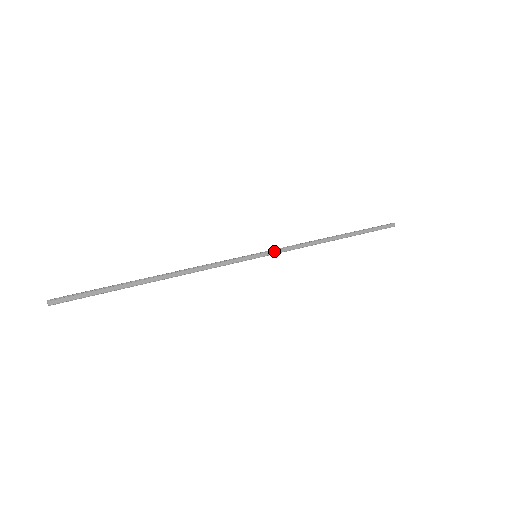
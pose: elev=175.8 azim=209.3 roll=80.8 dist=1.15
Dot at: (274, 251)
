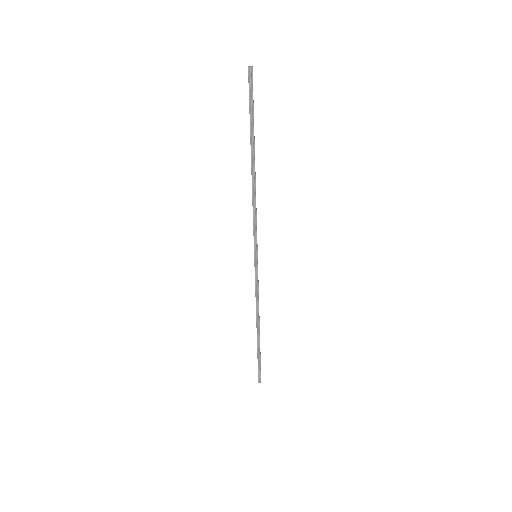
Dot at: occluded
